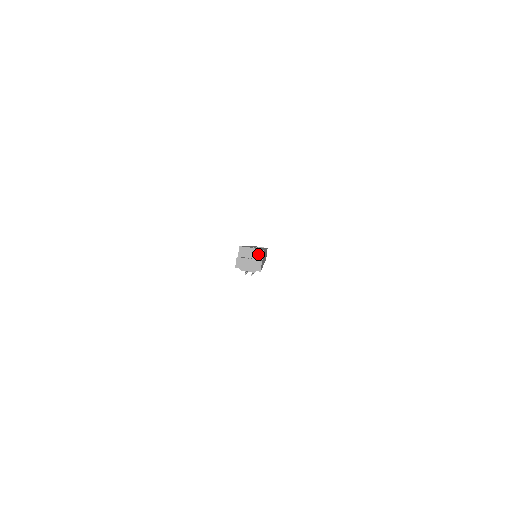
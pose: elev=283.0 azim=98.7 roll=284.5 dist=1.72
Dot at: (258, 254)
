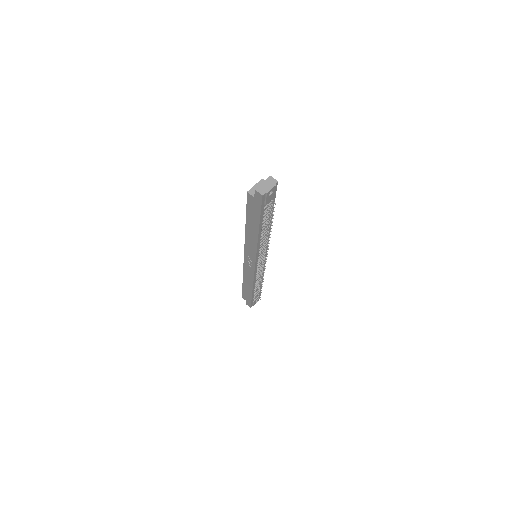
Dot at: occluded
